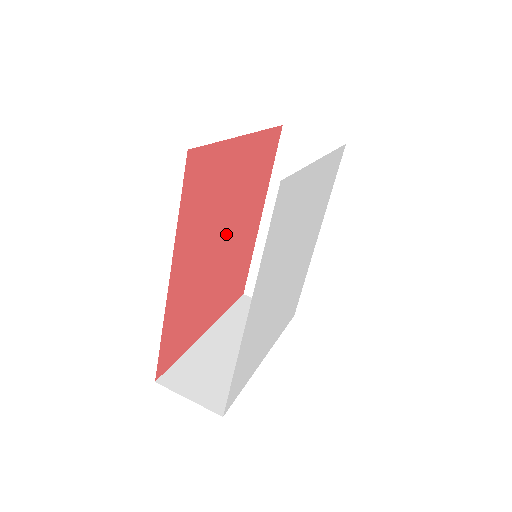
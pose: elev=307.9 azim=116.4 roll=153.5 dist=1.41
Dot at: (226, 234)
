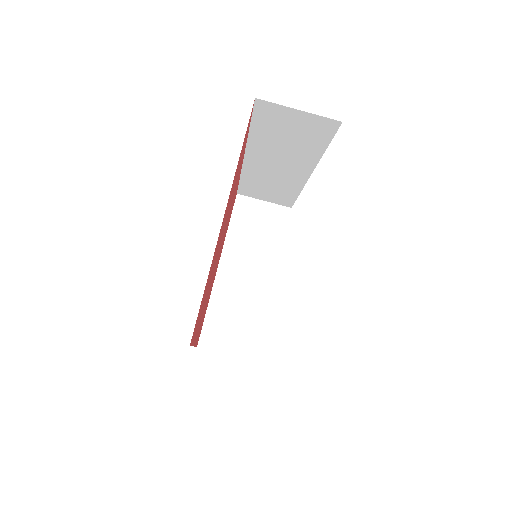
Dot at: occluded
